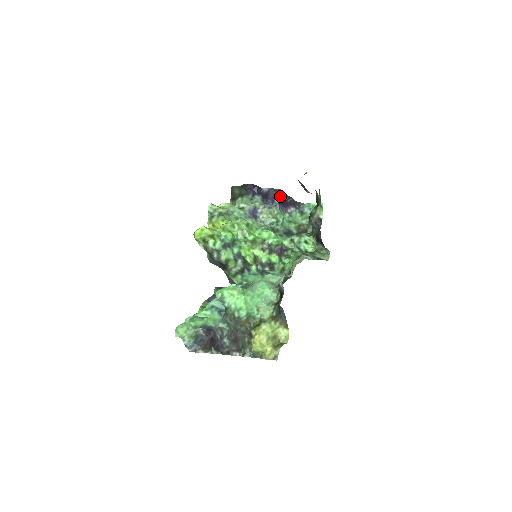
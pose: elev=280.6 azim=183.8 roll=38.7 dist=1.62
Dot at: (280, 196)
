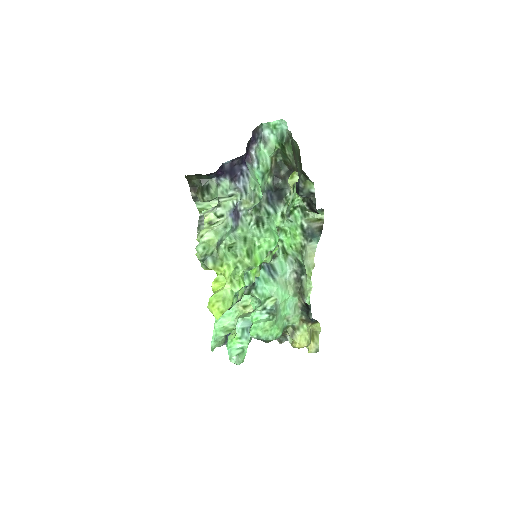
Dot at: (245, 156)
